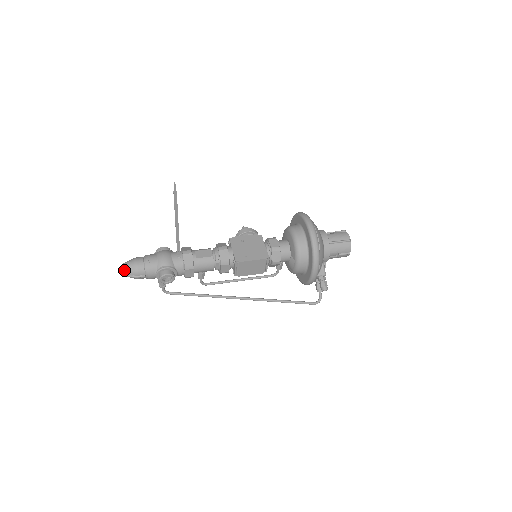
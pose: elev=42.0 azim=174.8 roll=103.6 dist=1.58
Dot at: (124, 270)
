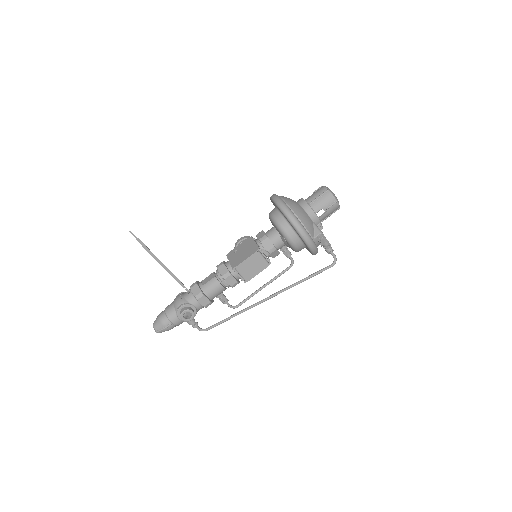
Dot at: (154, 328)
